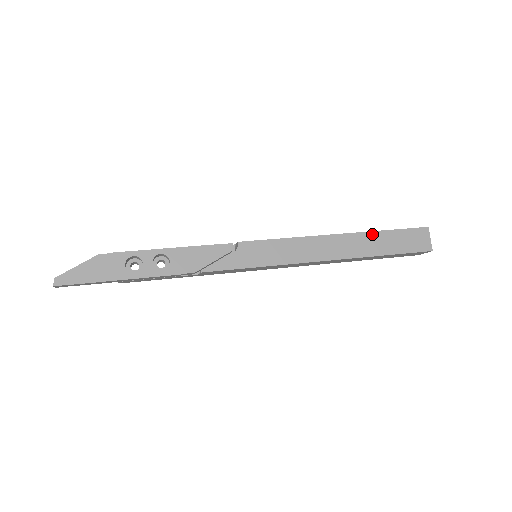
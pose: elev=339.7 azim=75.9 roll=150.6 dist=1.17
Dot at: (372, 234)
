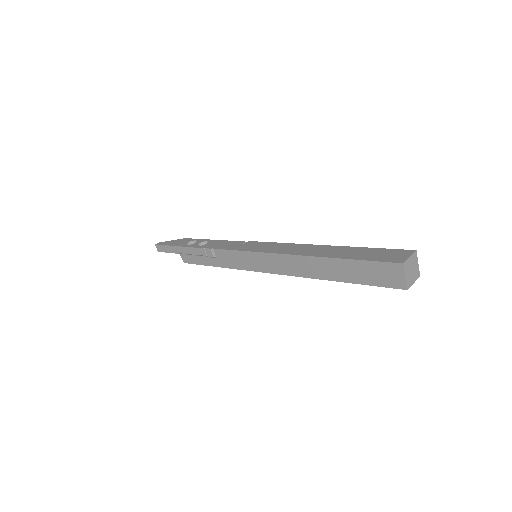
Dot at: (349, 248)
